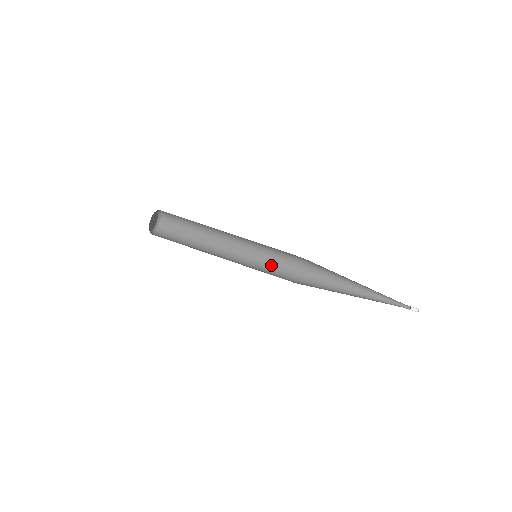
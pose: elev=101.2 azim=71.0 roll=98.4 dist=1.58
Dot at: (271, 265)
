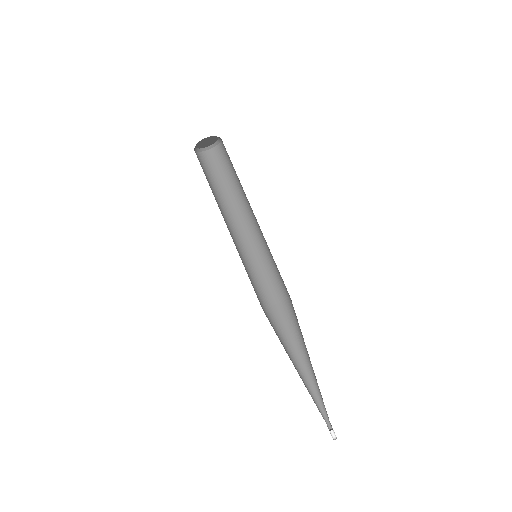
Dot at: (258, 277)
